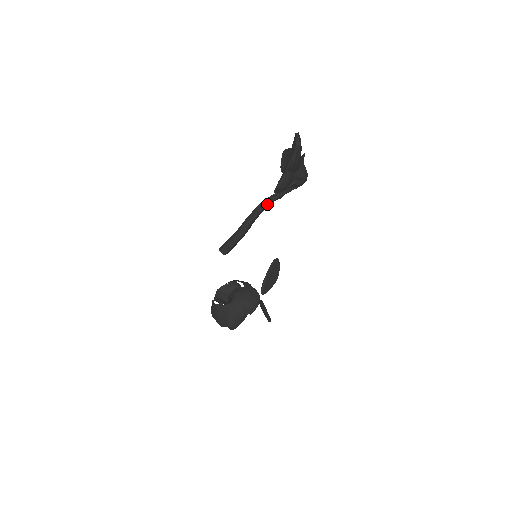
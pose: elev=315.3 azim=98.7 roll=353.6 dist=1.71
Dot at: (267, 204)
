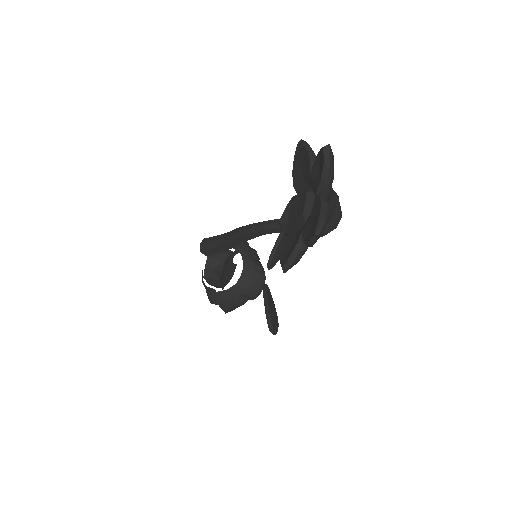
Dot at: (267, 233)
